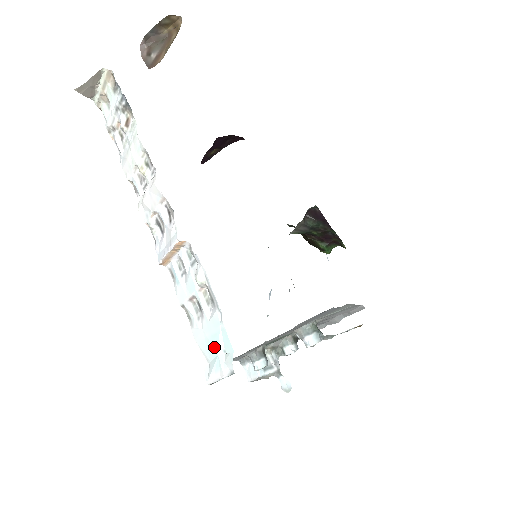
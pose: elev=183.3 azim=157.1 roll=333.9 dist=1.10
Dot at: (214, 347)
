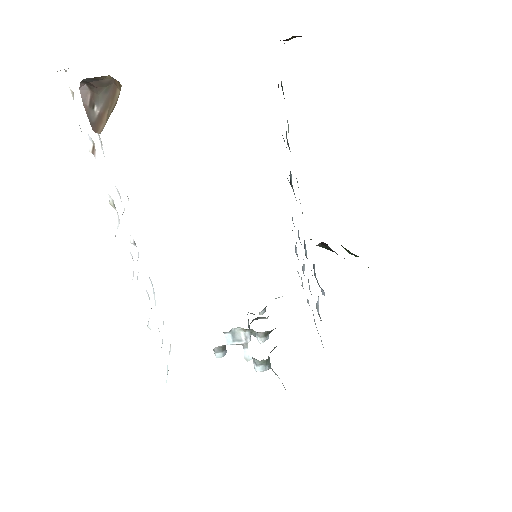
Dot at: occluded
